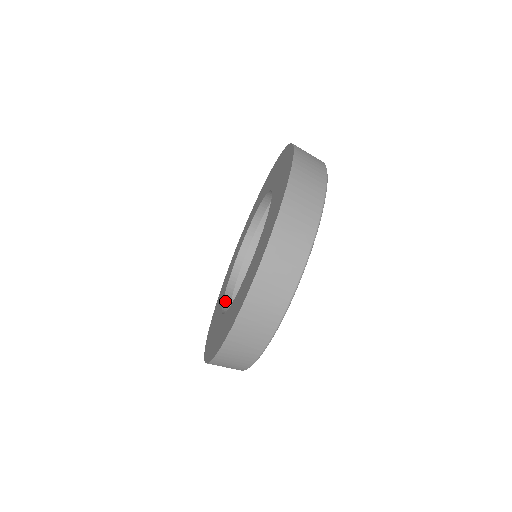
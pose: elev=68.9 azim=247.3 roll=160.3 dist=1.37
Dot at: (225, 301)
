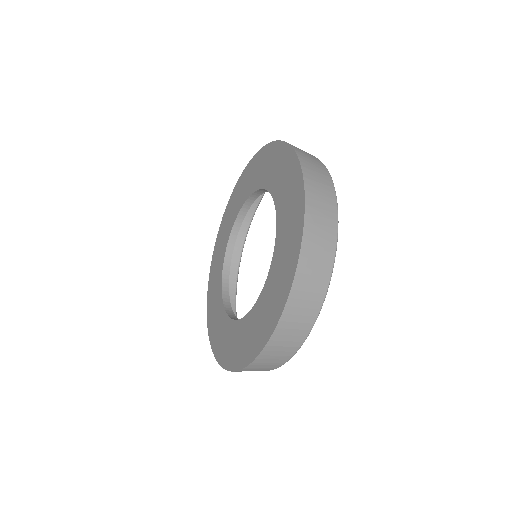
Dot at: (235, 227)
